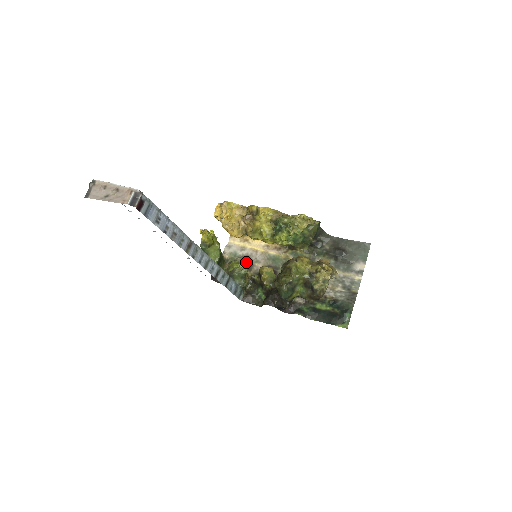
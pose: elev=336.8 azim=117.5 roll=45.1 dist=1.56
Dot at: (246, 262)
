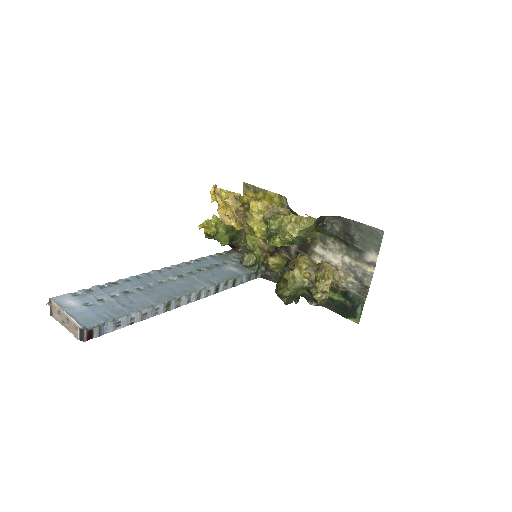
Dot at: occluded
